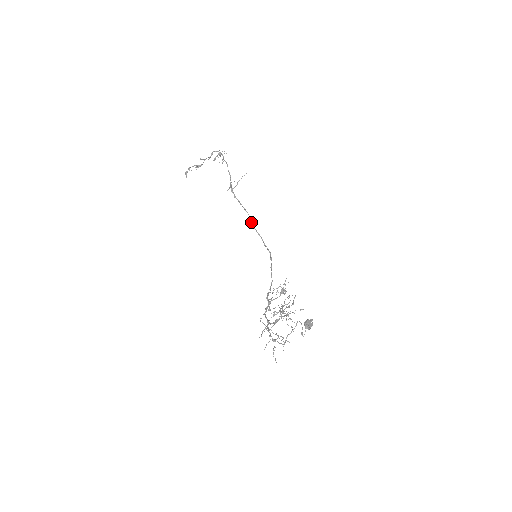
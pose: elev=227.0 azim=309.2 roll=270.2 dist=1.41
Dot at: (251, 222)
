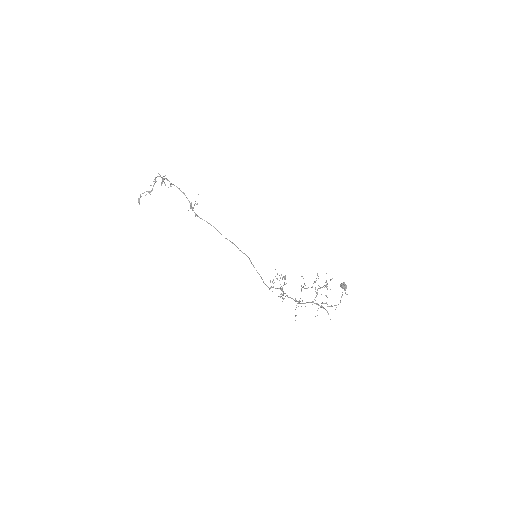
Dot at: occluded
